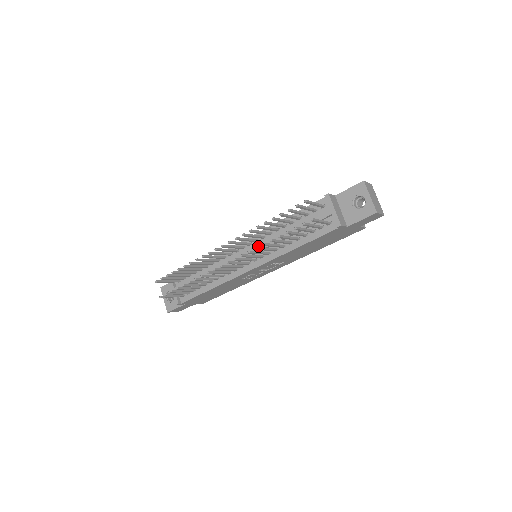
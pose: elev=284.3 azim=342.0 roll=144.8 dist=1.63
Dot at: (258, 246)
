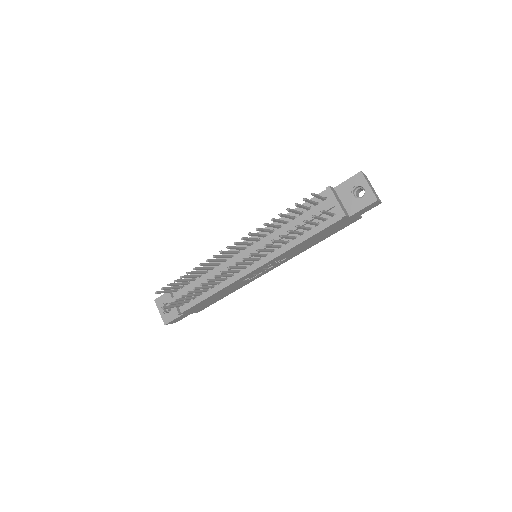
Dot at: (261, 245)
